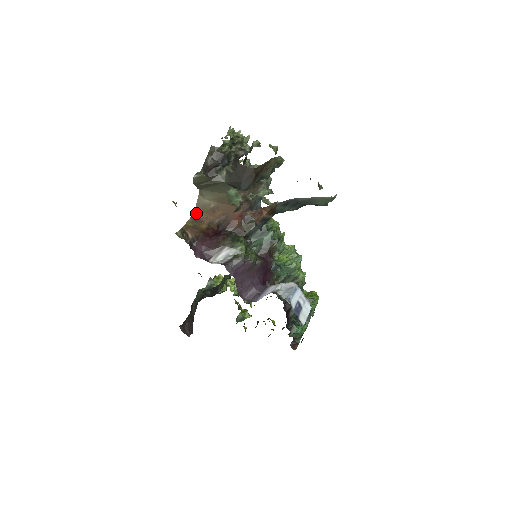
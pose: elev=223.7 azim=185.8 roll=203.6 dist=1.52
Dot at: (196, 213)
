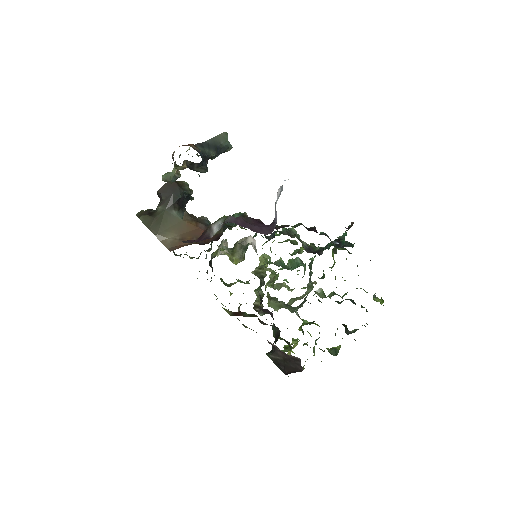
Dot at: (172, 250)
